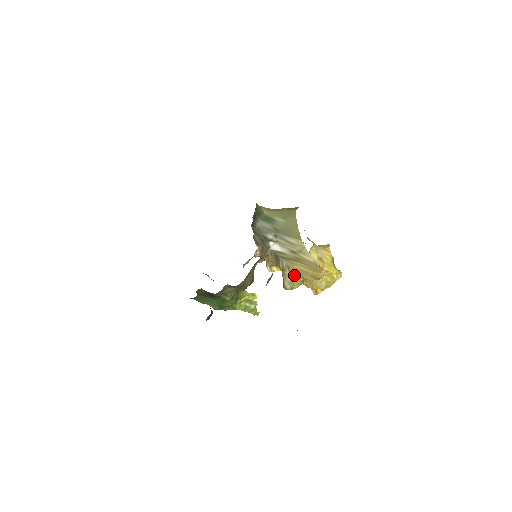
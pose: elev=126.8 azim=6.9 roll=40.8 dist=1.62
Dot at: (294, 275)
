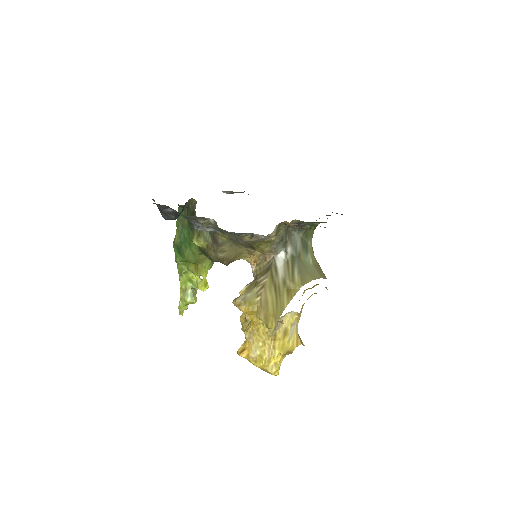
Dot at: (257, 298)
